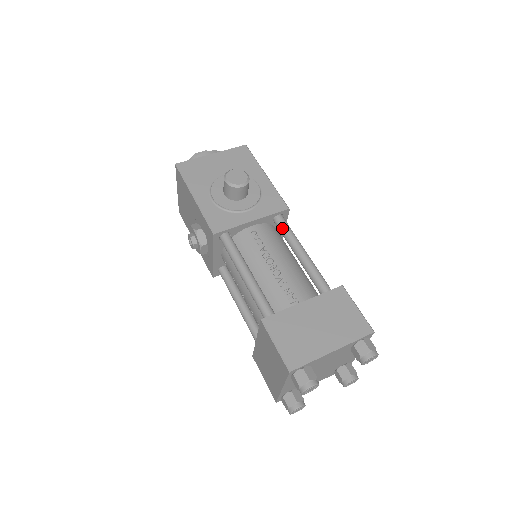
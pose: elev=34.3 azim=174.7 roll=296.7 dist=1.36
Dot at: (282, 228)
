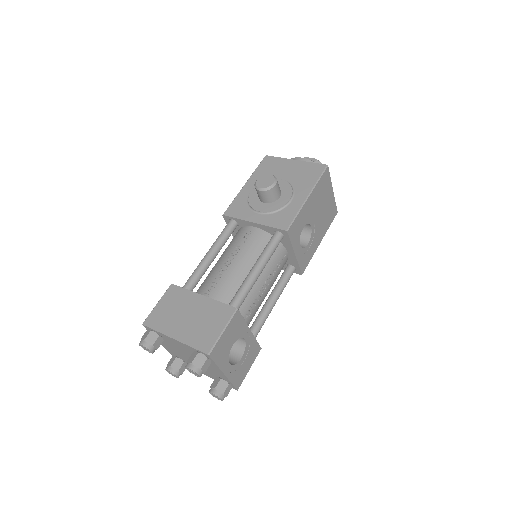
Dot at: (268, 242)
